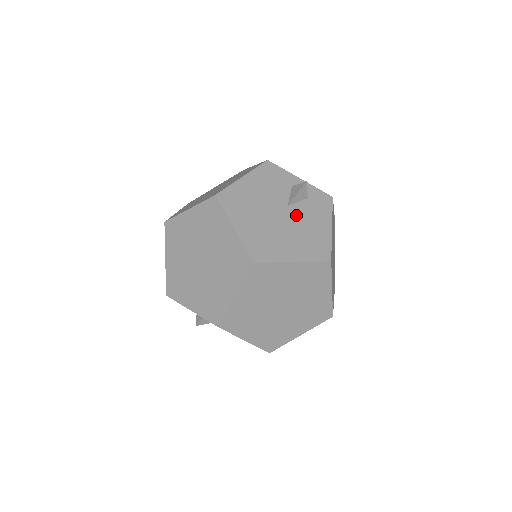
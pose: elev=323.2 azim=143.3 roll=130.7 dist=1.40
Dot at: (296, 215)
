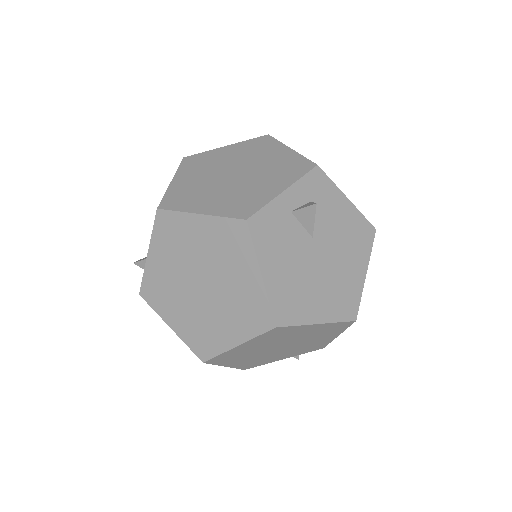
Dot at: (325, 235)
